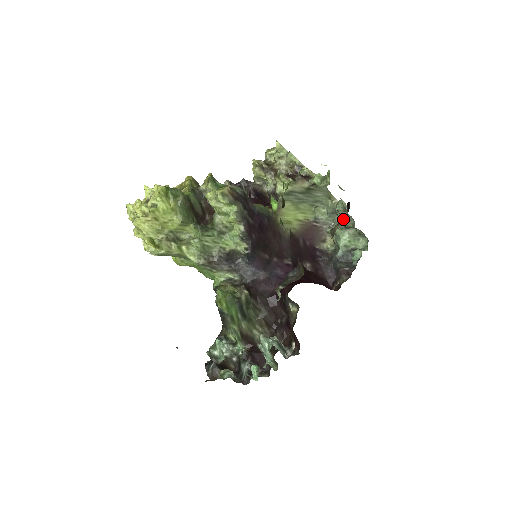
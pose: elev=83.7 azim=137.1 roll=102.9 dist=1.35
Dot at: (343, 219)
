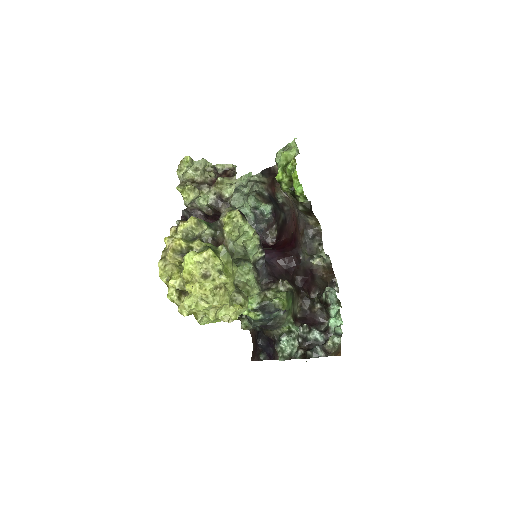
Dot at: occluded
